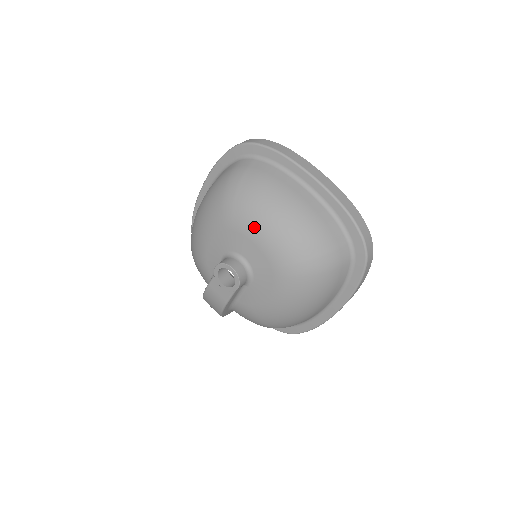
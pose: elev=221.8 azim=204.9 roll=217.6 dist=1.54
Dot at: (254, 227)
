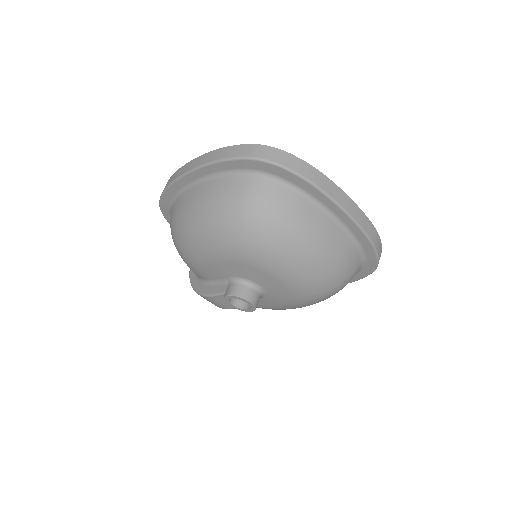
Dot at: (278, 269)
